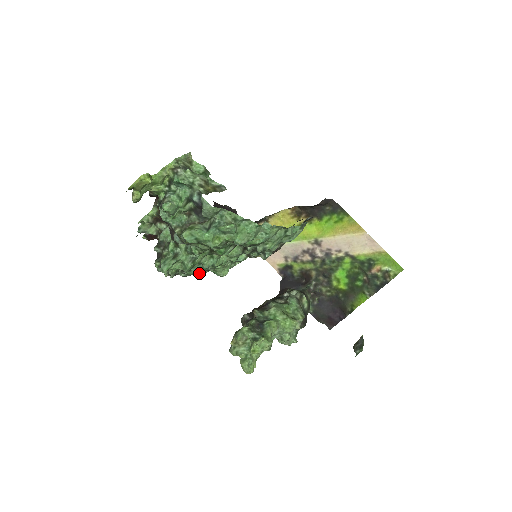
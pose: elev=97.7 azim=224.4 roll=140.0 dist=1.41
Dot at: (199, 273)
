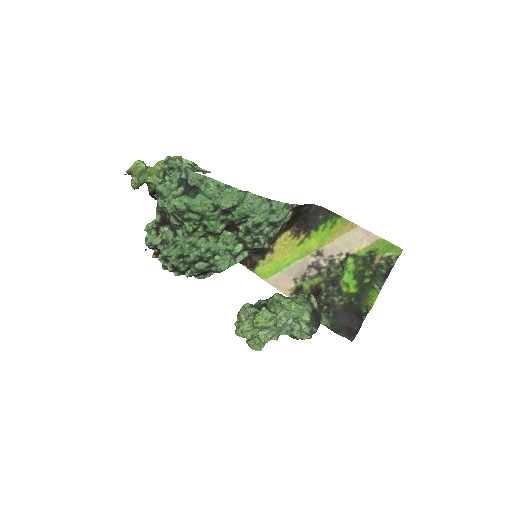
Dot at: (201, 267)
